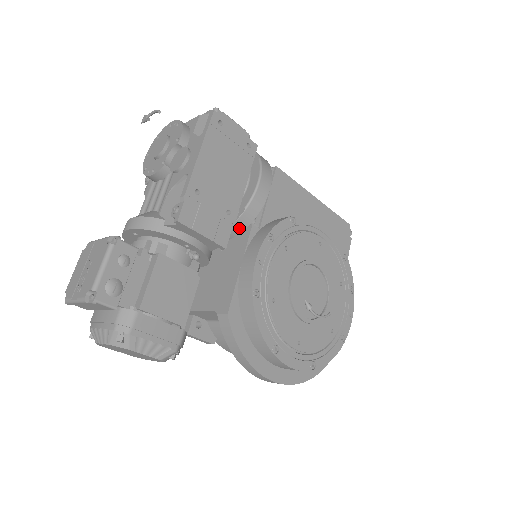
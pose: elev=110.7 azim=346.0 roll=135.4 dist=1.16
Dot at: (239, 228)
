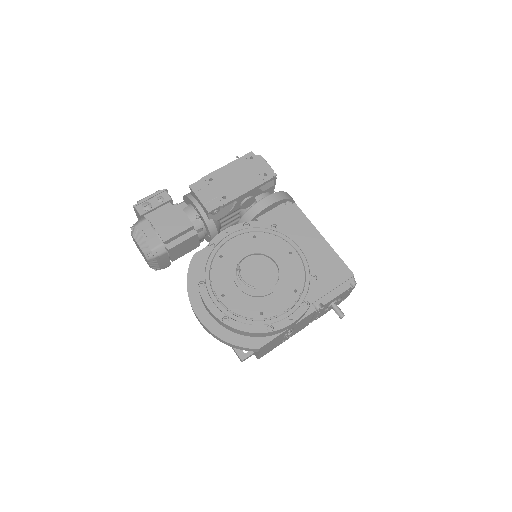
Dot at: occluded
